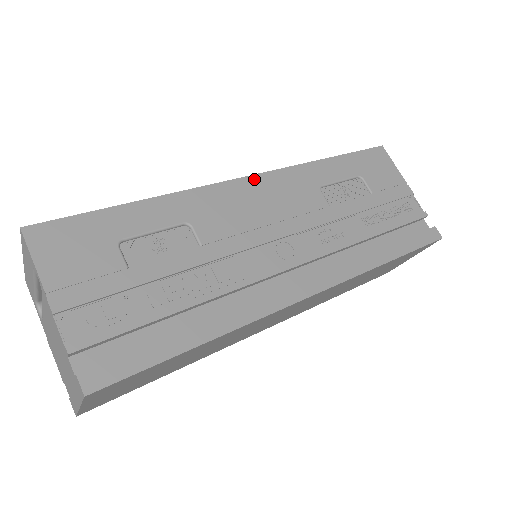
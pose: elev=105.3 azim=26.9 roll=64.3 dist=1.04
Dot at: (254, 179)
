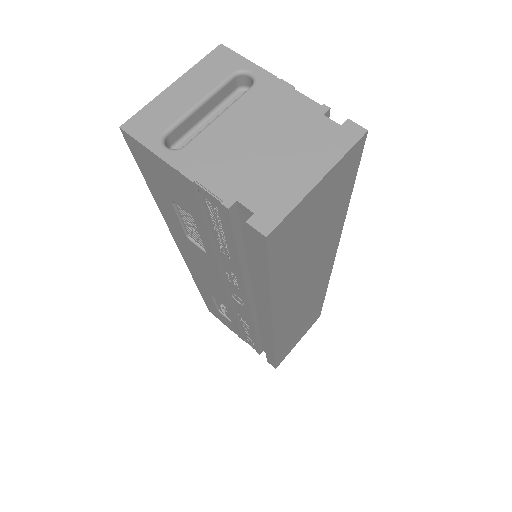
Dot at: occluded
